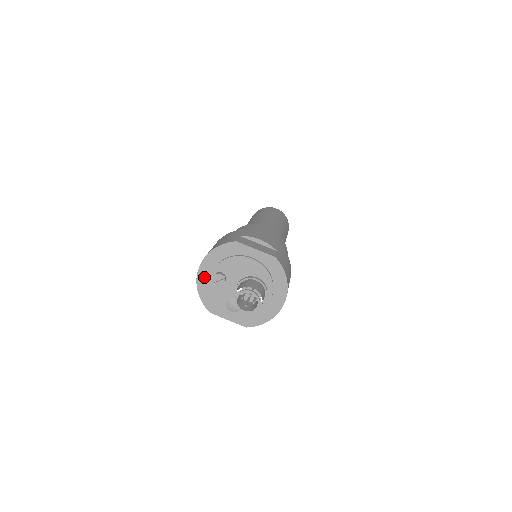
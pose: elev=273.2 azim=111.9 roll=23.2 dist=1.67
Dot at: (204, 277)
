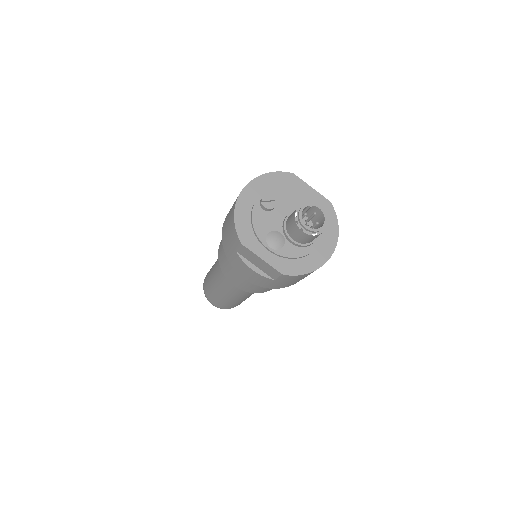
Dot at: (247, 199)
